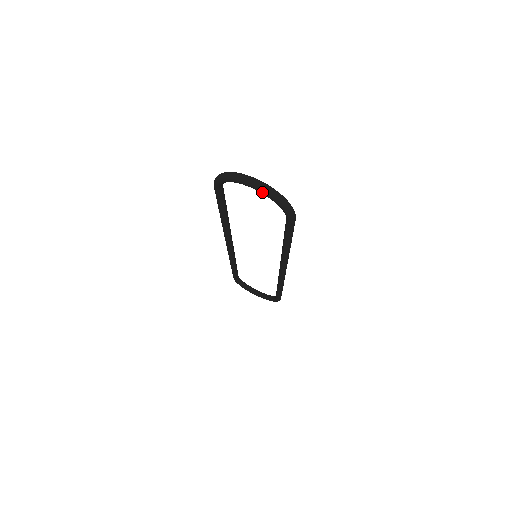
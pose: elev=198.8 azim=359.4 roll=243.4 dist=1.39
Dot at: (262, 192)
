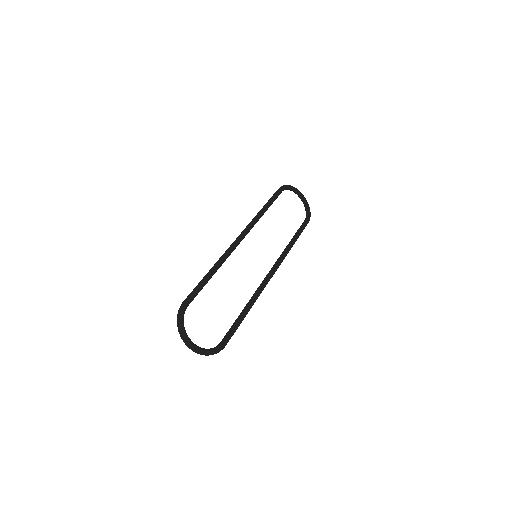
Dot at: (193, 350)
